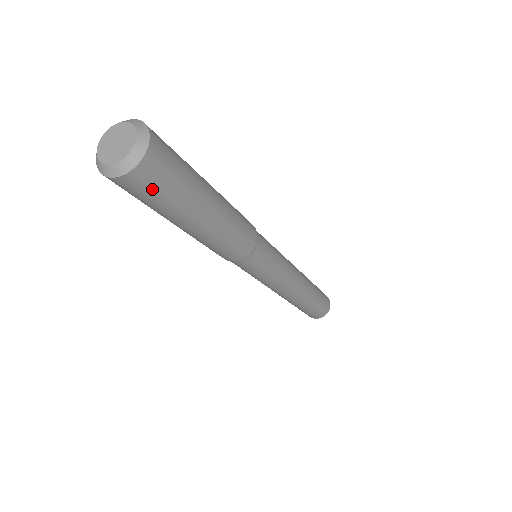
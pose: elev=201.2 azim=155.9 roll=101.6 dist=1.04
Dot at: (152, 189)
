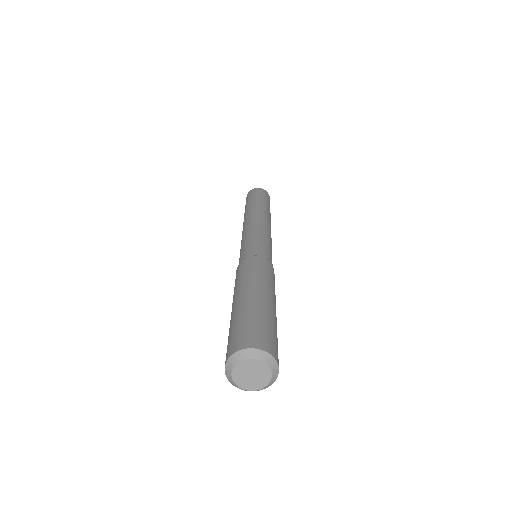
Dot at: occluded
